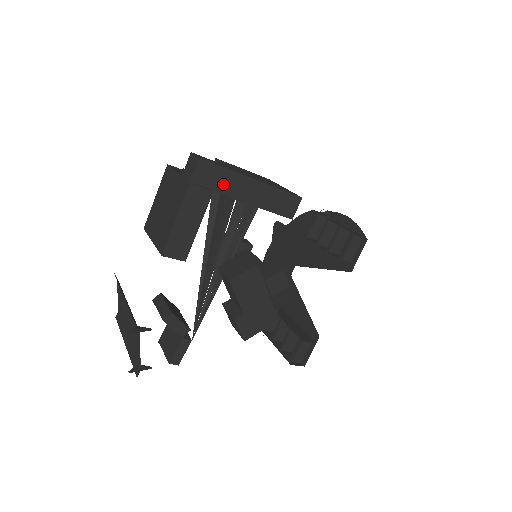
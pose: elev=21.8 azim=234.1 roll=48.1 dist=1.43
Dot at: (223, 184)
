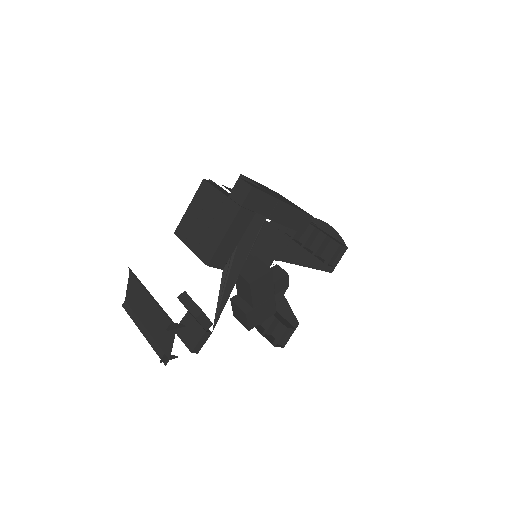
Dot at: (263, 207)
